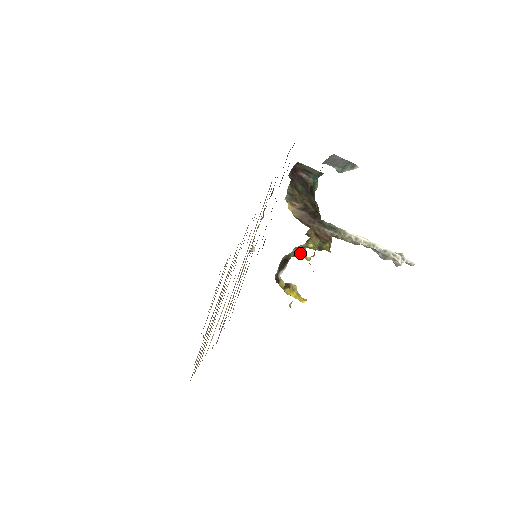
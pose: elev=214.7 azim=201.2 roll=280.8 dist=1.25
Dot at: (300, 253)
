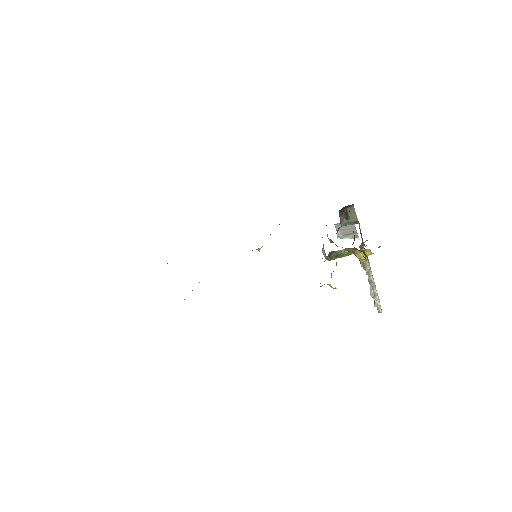
Dot at: (331, 259)
